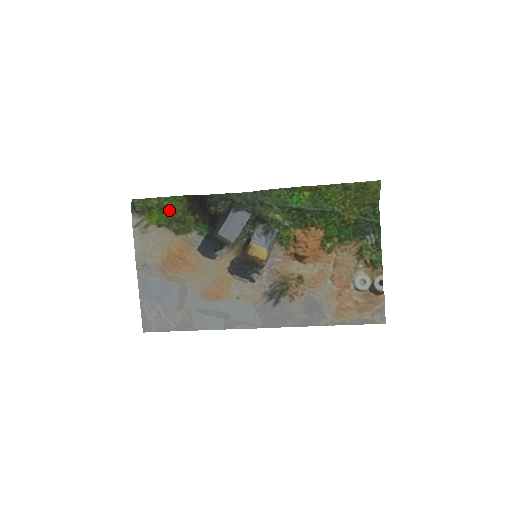
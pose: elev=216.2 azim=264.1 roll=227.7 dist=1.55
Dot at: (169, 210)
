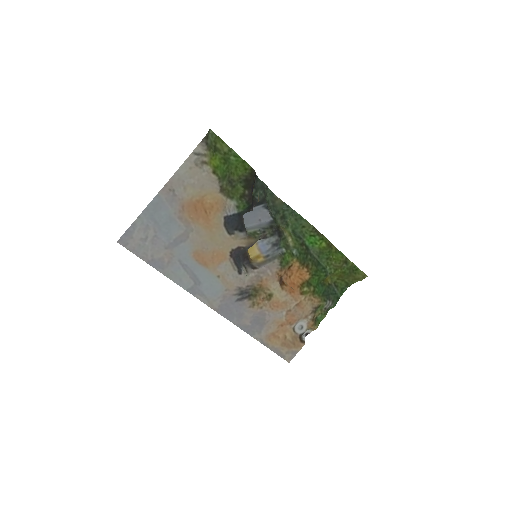
Dot at: (231, 167)
